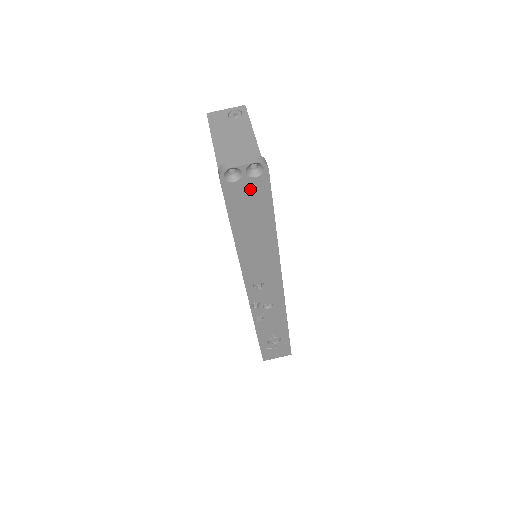
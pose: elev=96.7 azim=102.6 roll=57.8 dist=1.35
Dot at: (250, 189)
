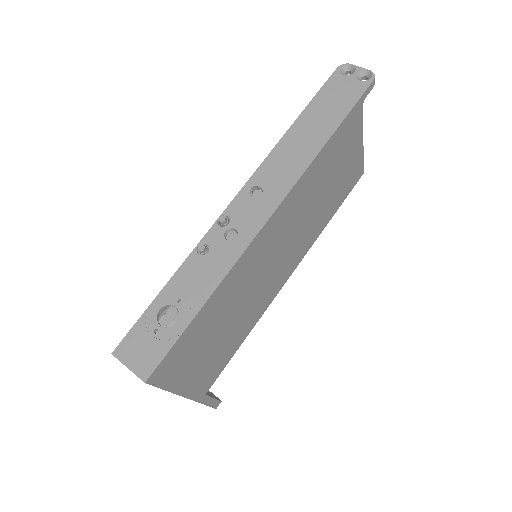
Dot at: (348, 87)
